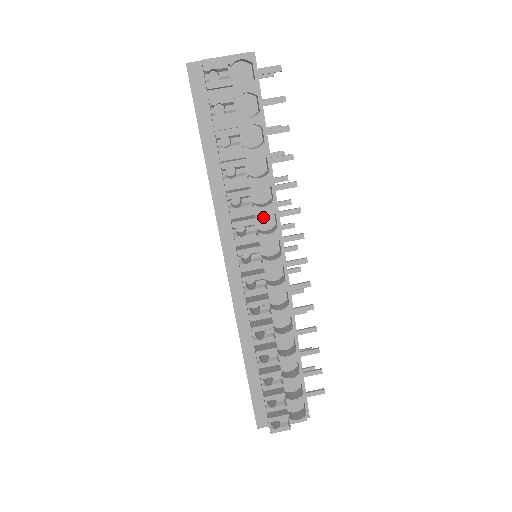
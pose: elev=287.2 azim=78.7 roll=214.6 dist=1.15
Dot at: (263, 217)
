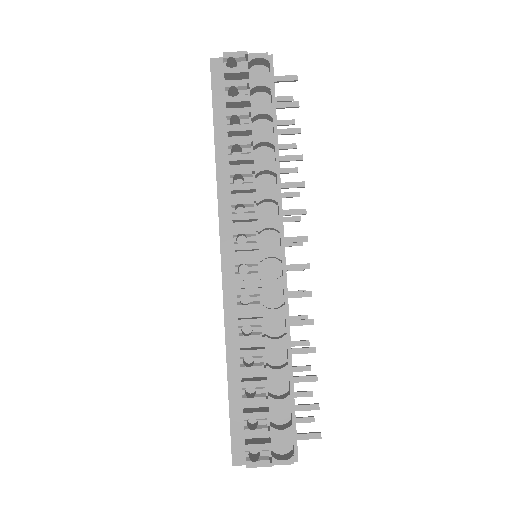
Dot at: (266, 209)
